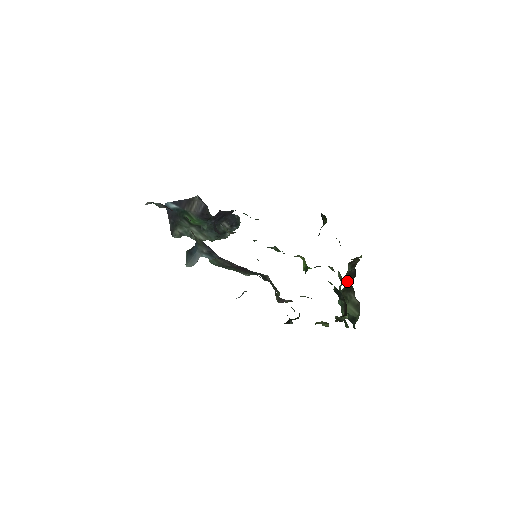
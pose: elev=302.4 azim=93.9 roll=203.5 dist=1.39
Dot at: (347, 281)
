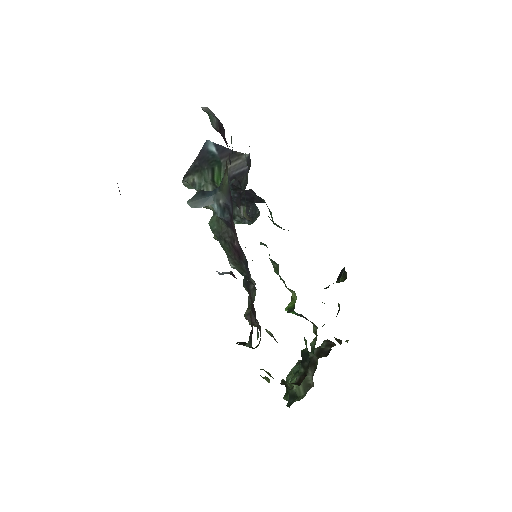
Dot at: occluded
